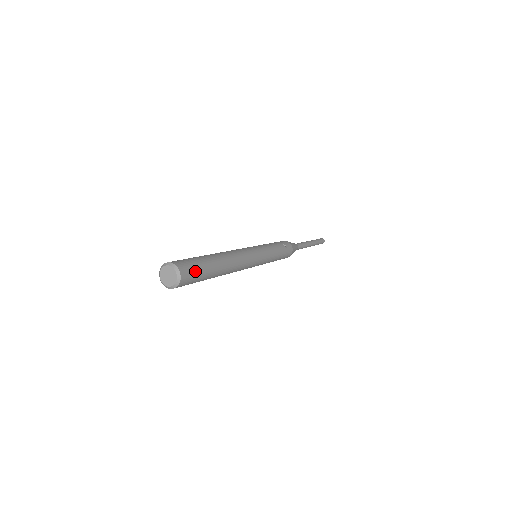
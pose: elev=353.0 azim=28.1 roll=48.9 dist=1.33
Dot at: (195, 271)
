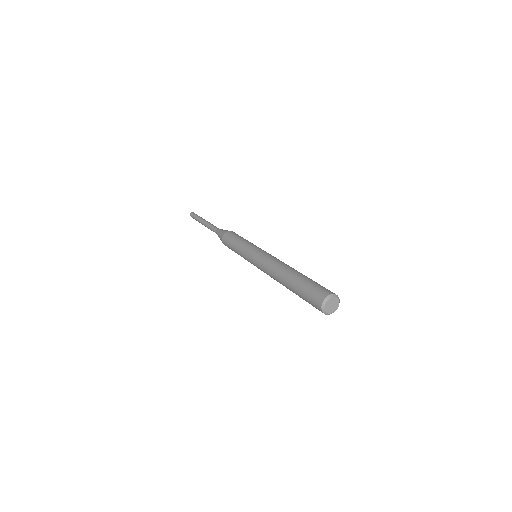
Dot at: occluded
